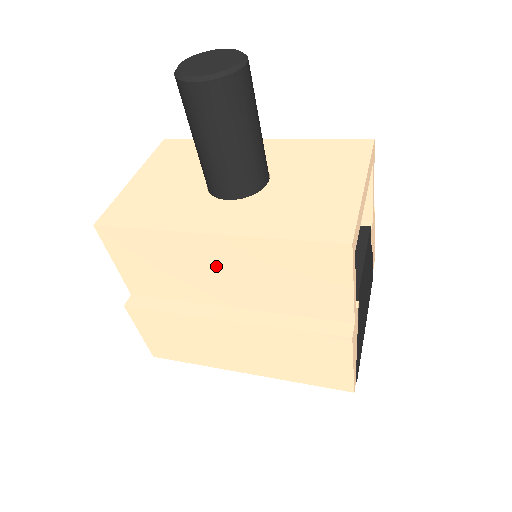
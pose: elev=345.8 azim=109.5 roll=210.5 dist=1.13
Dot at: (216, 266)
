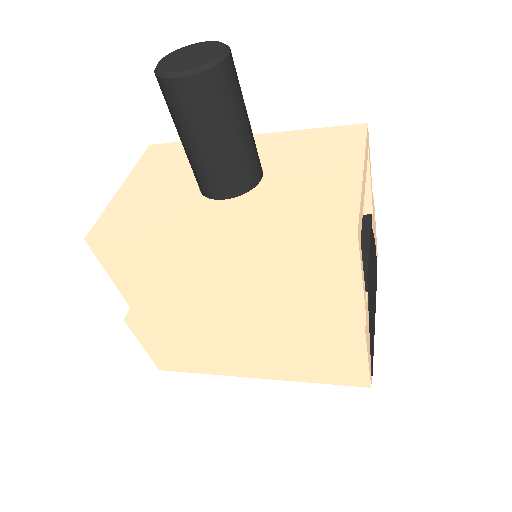
Dot at: (216, 270)
